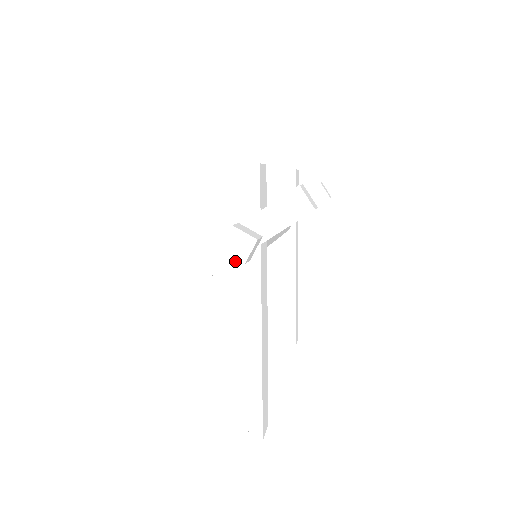
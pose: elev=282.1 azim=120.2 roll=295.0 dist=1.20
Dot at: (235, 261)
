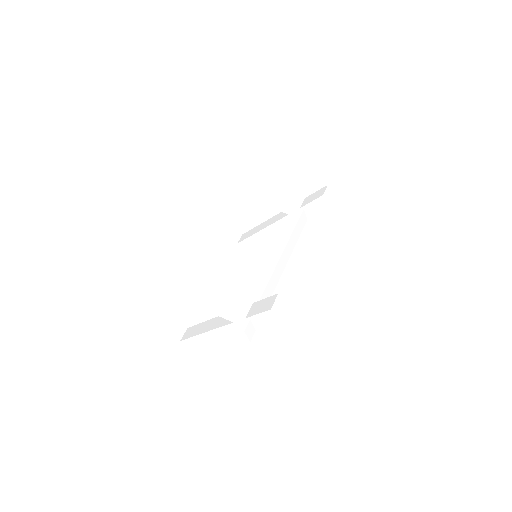
Dot at: occluded
